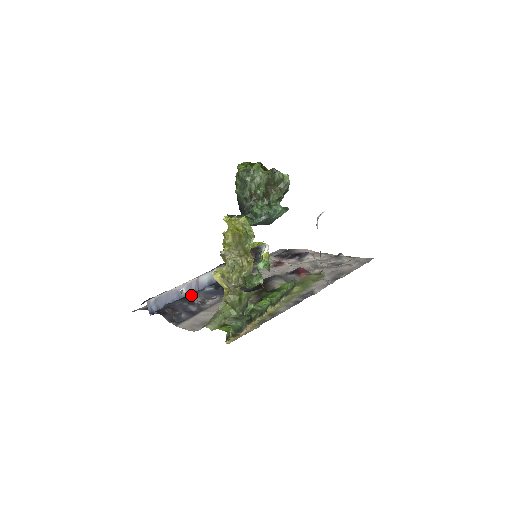
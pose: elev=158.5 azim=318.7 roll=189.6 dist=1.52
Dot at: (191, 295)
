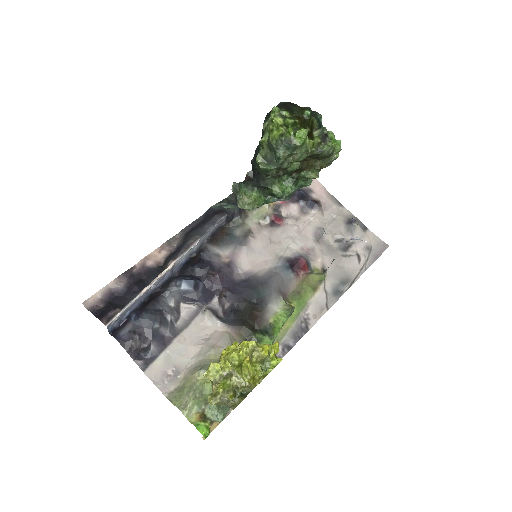
Dot at: (162, 284)
